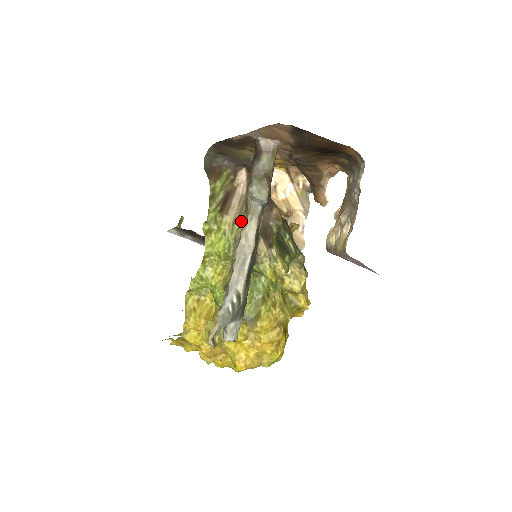
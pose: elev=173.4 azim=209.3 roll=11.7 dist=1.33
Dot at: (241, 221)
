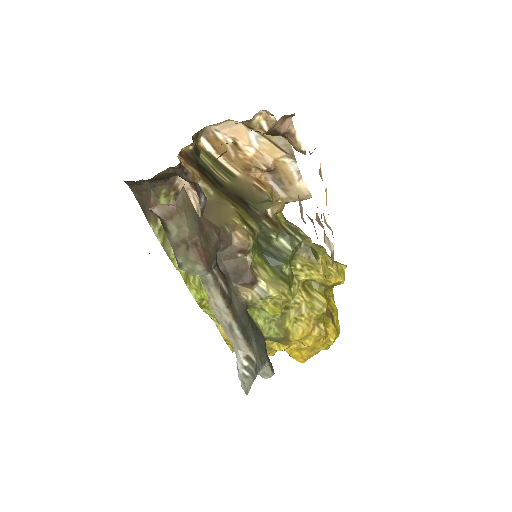
Dot at: occluded
